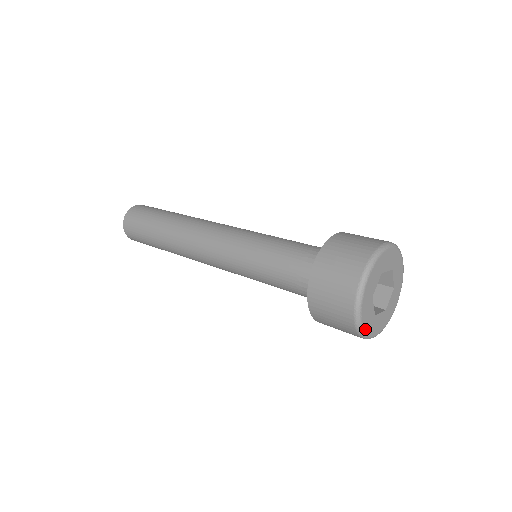
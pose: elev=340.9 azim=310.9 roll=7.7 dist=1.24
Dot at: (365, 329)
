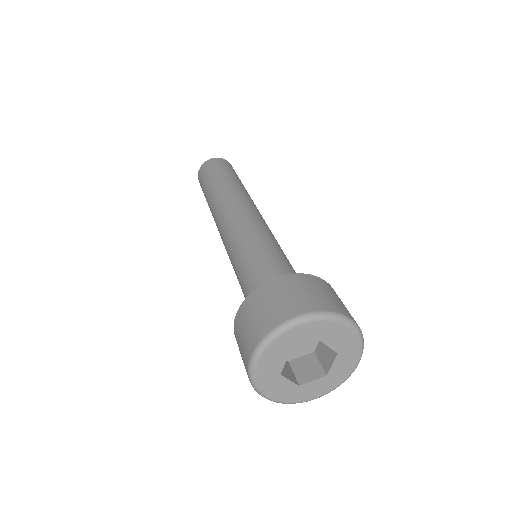
Dot at: (282, 400)
